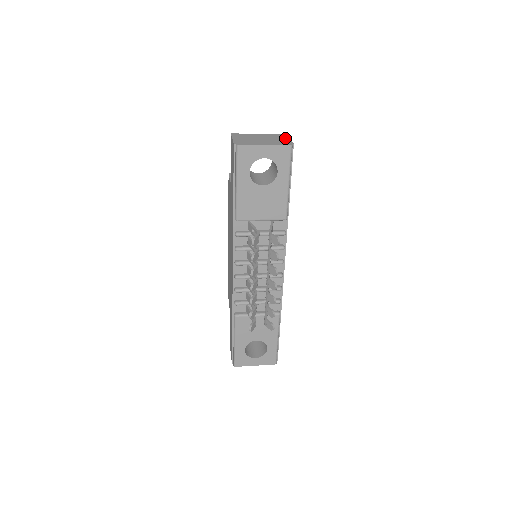
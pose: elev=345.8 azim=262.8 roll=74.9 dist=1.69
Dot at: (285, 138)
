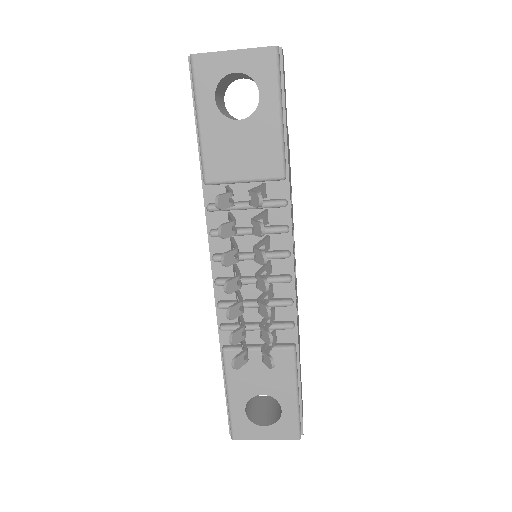
Dot at: occluded
